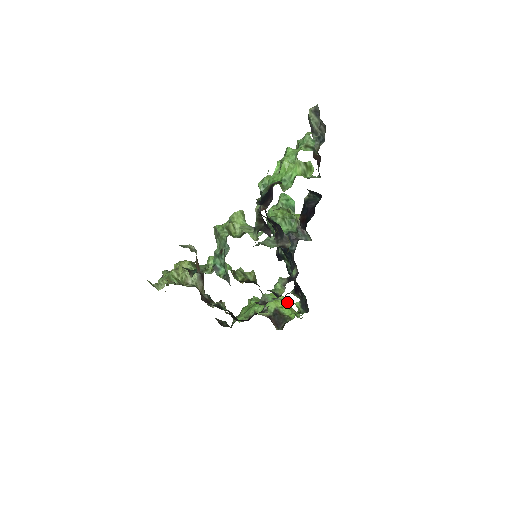
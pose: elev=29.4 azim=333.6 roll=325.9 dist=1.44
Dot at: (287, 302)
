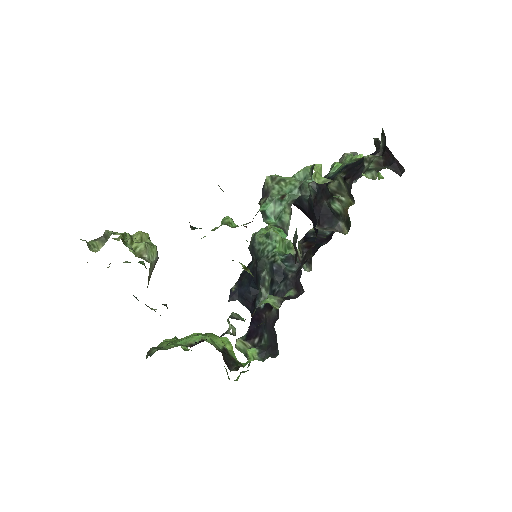
Dot at: occluded
